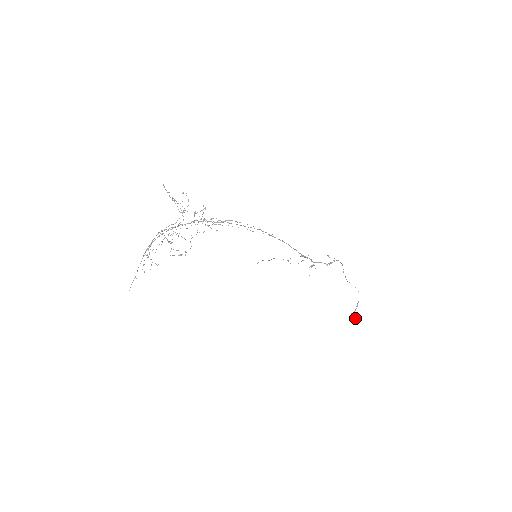
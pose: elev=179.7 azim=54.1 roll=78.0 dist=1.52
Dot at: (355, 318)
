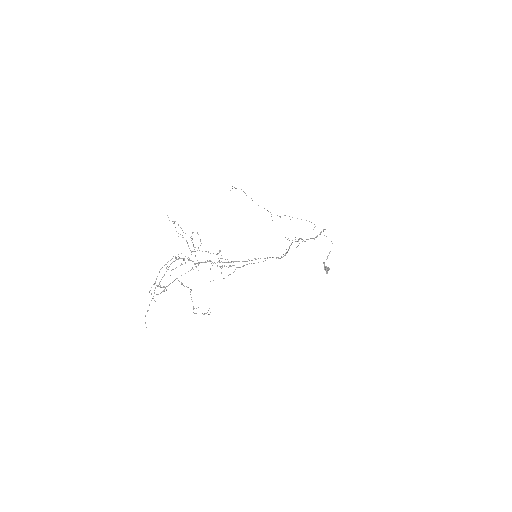
Dot at: (327, 271)
